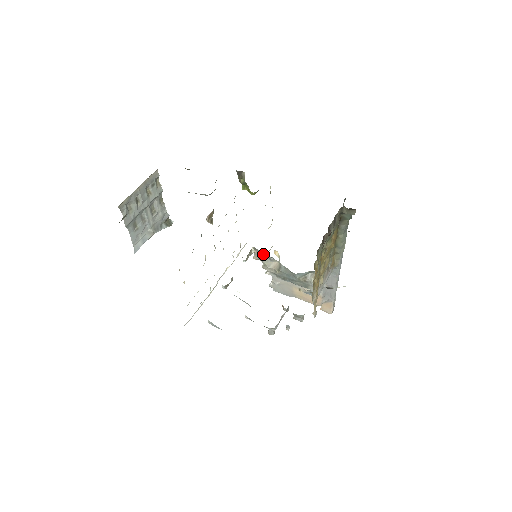
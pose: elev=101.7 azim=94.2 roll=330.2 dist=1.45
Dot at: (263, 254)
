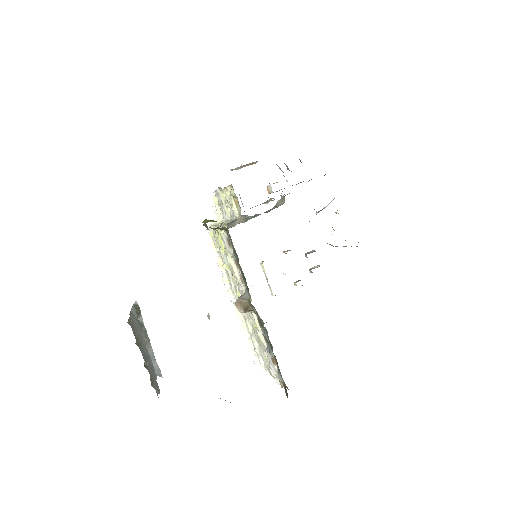
Dot at: (226, 225)
